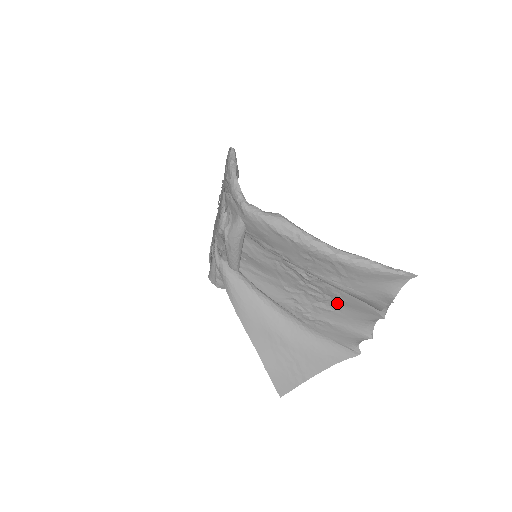
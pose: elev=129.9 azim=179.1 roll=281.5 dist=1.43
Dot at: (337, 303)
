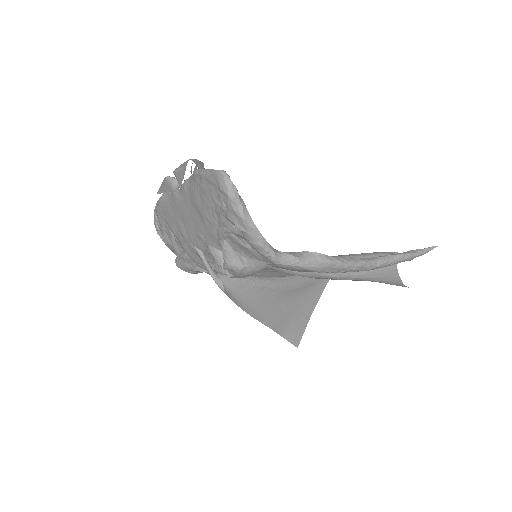
Dot at: occluded
